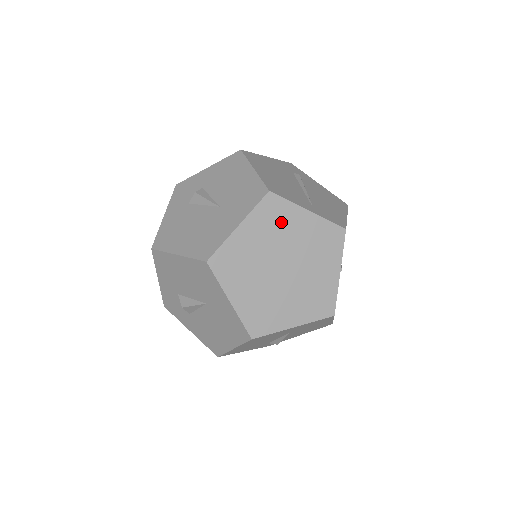
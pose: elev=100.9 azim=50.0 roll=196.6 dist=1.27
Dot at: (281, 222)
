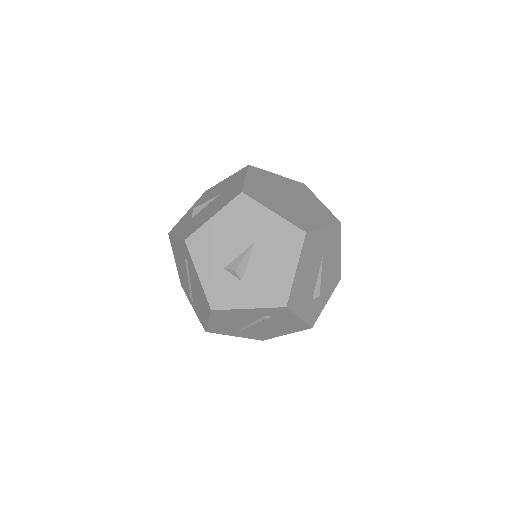
Dot at: (267, 178)
